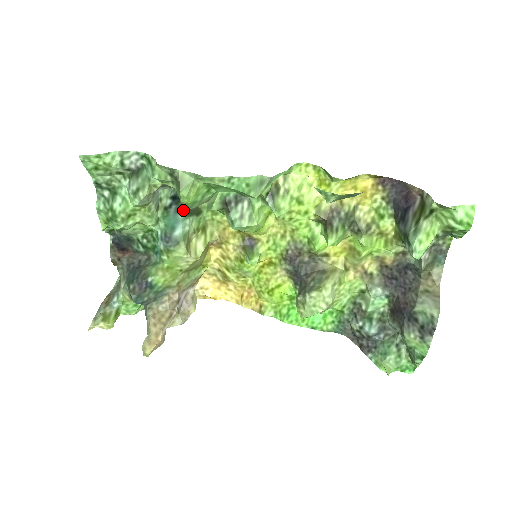
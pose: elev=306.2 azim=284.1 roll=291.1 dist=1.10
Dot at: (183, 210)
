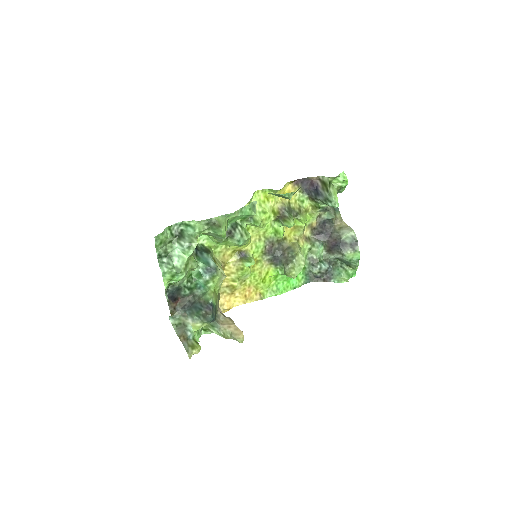
Dot at: (203, 252)
